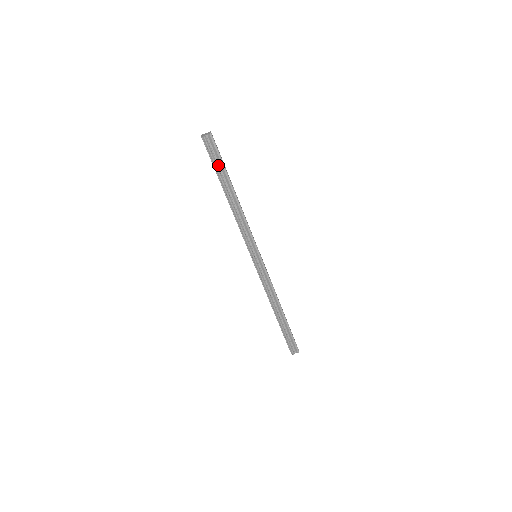
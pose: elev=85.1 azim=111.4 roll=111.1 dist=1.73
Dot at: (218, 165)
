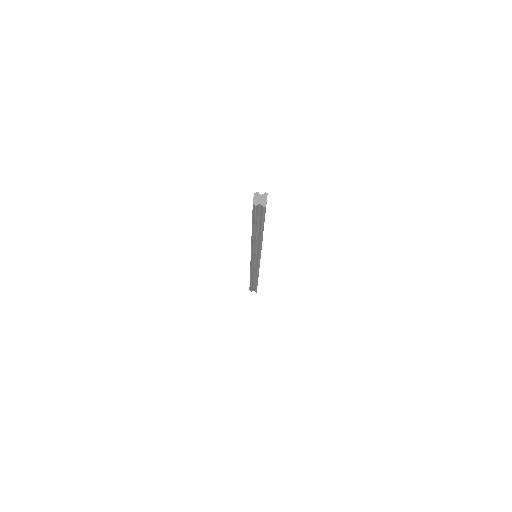
Dot at: (258, 219)
